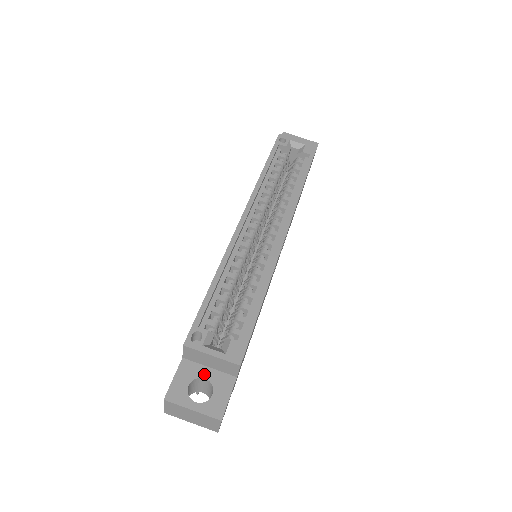
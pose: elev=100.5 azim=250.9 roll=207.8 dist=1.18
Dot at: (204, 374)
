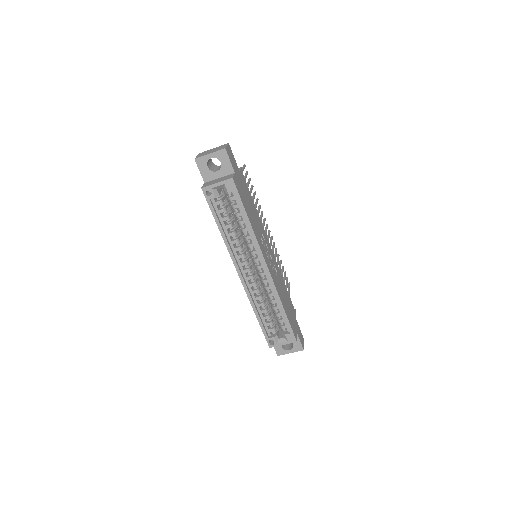
Dot at: occluded
